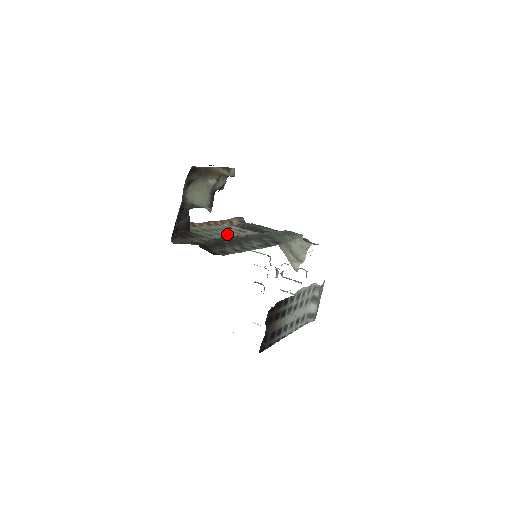
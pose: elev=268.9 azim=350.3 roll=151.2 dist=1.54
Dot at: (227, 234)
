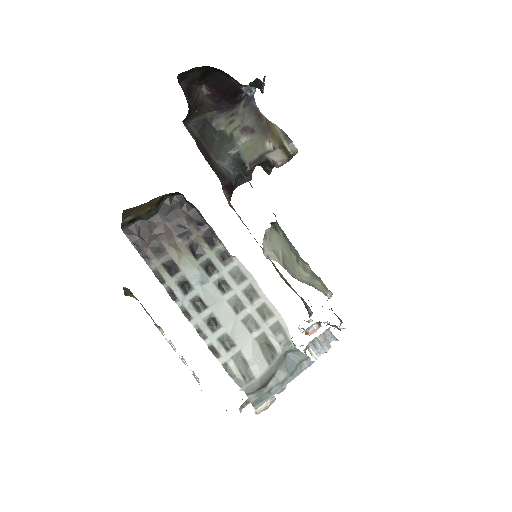
Dot at: occluded
